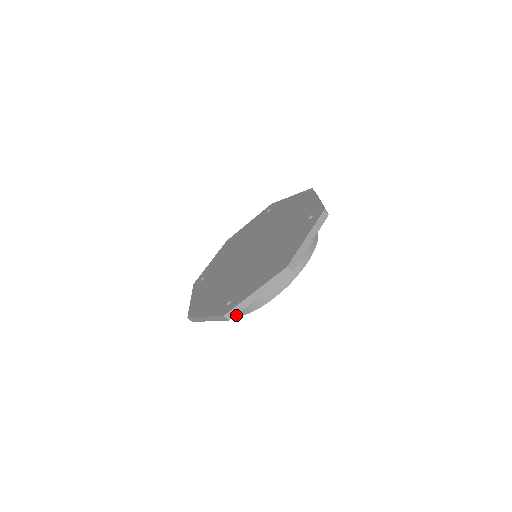
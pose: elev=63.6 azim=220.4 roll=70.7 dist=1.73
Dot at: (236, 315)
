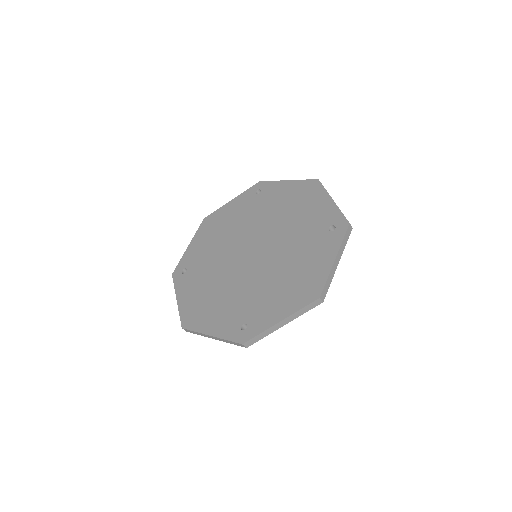
Dot at: occluded
